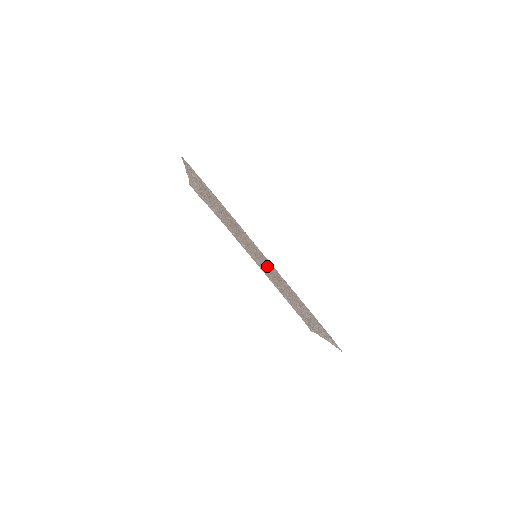
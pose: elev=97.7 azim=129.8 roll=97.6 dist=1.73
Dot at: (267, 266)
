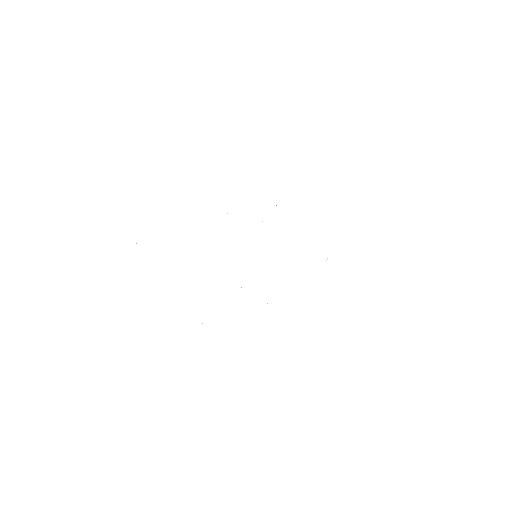
Dot at: occluded
